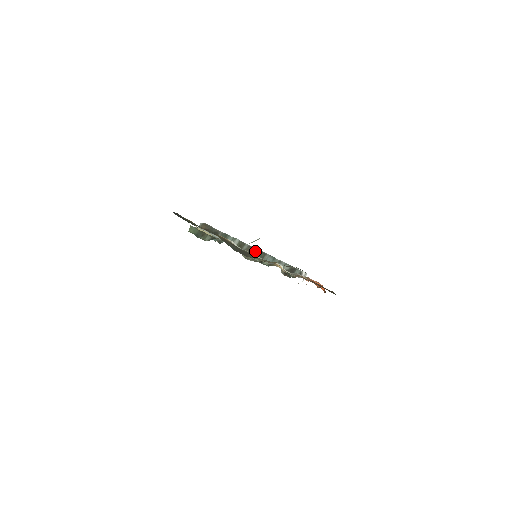
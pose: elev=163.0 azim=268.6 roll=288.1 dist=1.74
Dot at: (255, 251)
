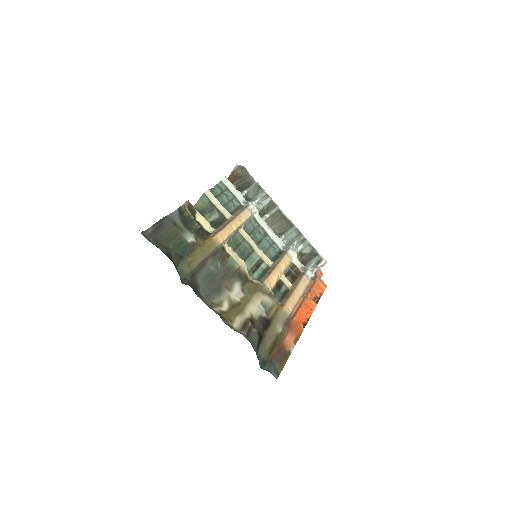
Dot at: (281, 220)
